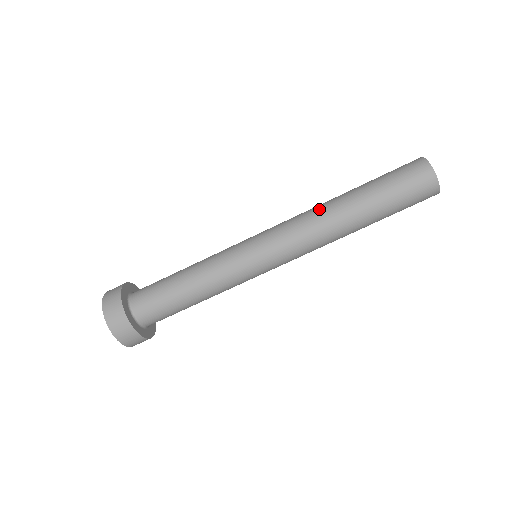
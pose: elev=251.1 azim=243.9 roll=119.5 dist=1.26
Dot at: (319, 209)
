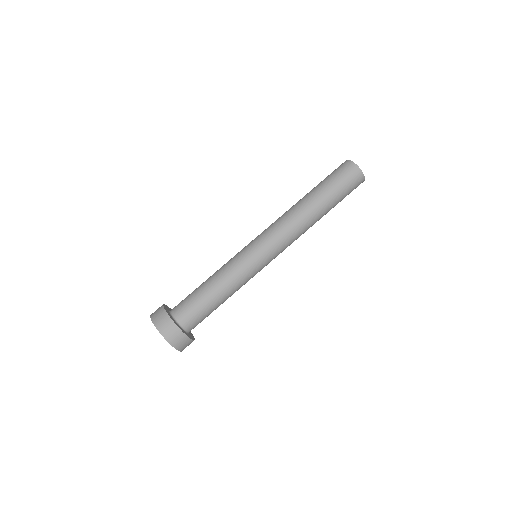
Dot at: occluded
